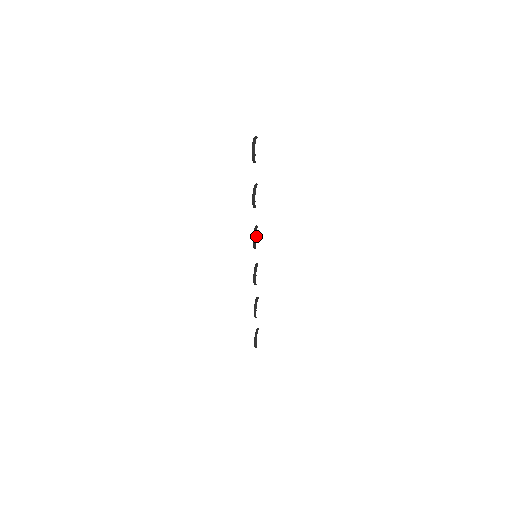
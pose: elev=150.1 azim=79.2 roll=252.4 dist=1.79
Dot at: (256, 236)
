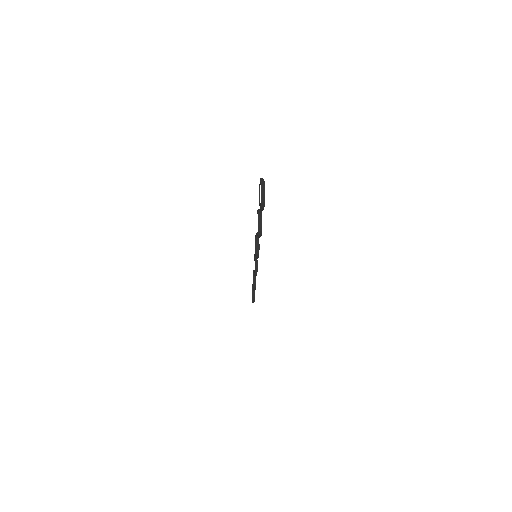
Dot at: (255, 239)
